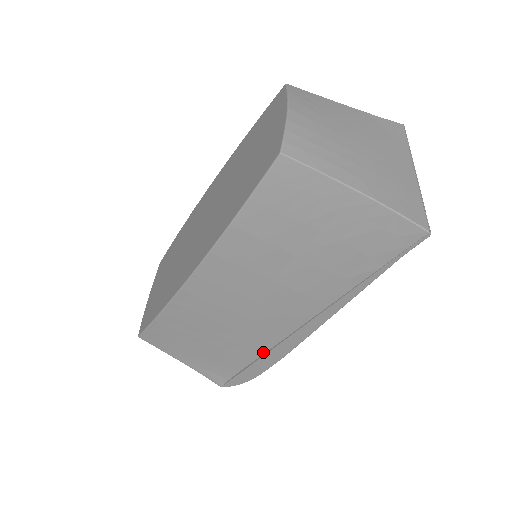
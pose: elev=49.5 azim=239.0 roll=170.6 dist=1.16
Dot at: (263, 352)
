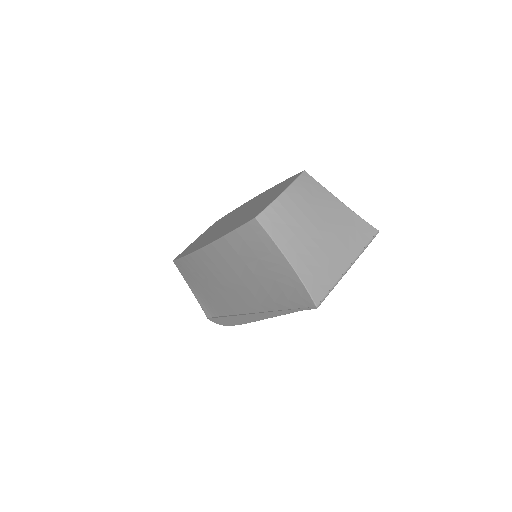
Dot at: (232, 314)
